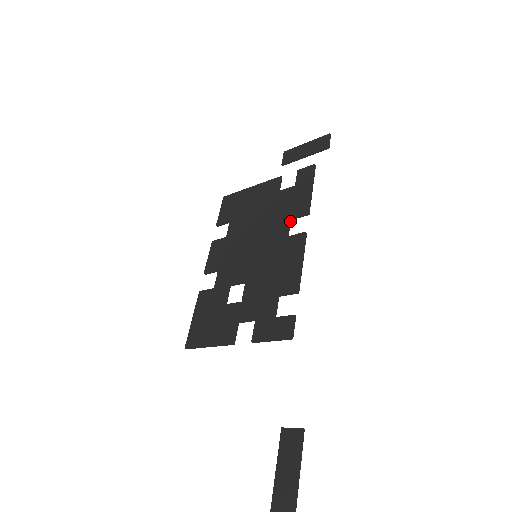
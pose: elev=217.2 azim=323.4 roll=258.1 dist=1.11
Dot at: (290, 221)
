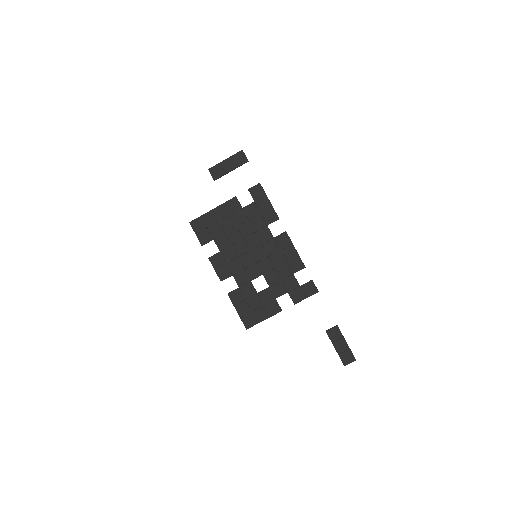
Dot at: occluded
